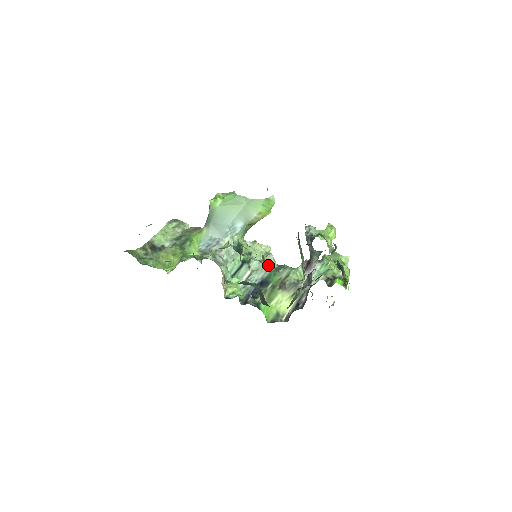
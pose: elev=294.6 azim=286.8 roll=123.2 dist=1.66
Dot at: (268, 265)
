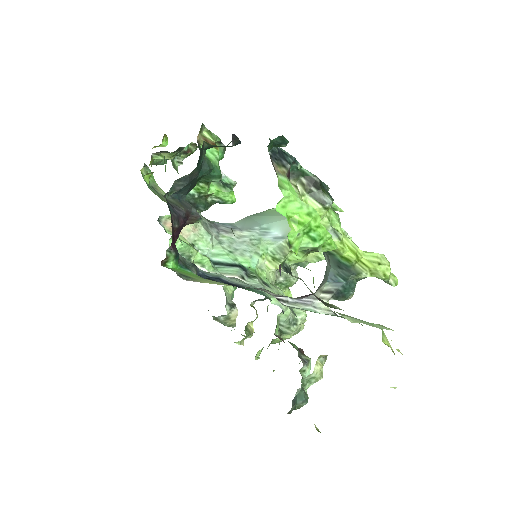
Dot at: (269, 295)
